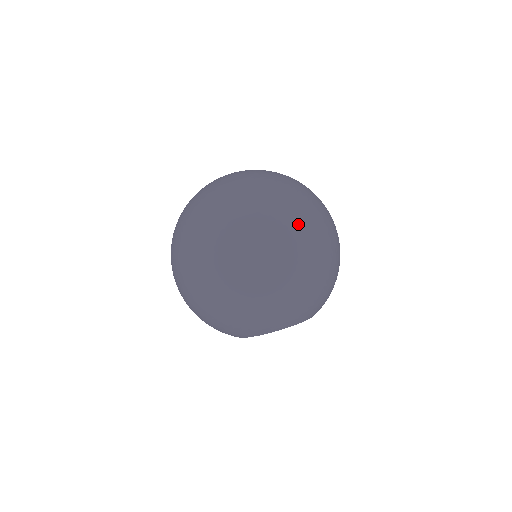
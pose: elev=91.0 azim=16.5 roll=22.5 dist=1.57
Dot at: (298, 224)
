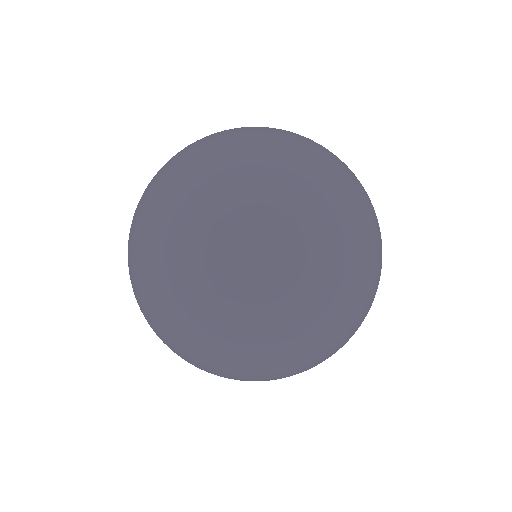
Dot at: (227, 318)
